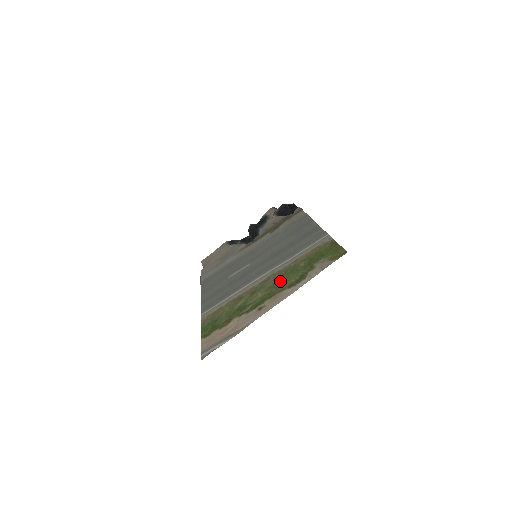
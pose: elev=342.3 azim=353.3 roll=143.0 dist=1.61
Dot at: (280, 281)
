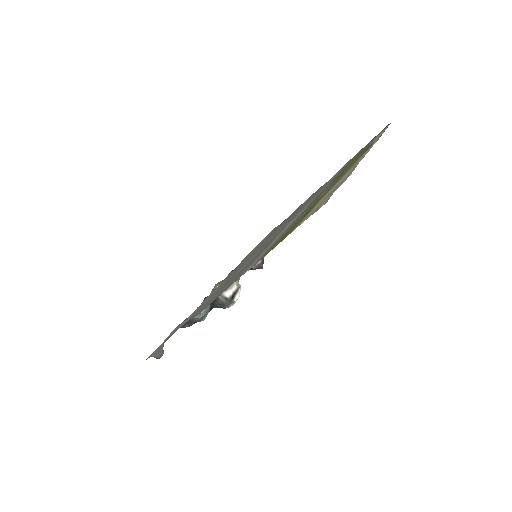
Dot at: occluded
